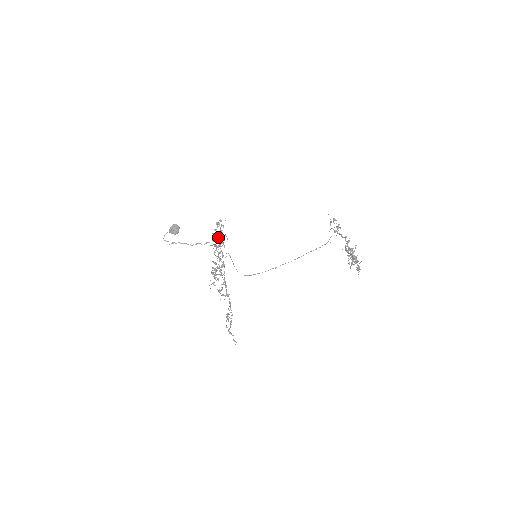
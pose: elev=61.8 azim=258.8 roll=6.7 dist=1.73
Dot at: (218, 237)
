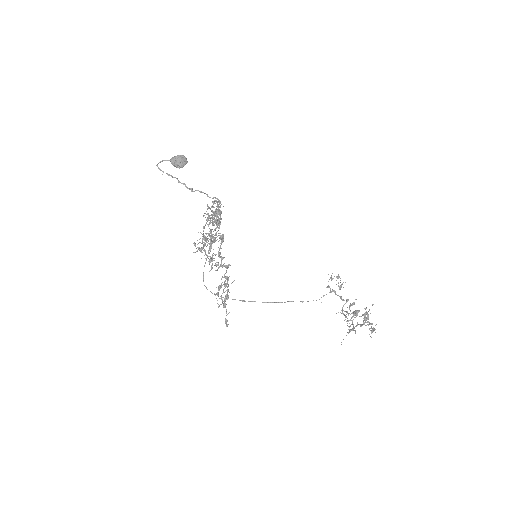
Dot at: (217, 211)
